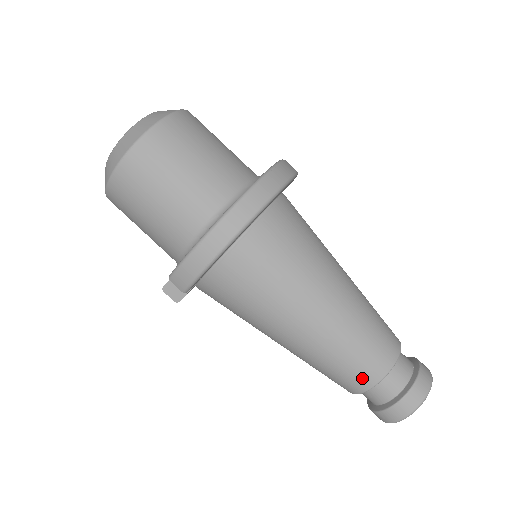
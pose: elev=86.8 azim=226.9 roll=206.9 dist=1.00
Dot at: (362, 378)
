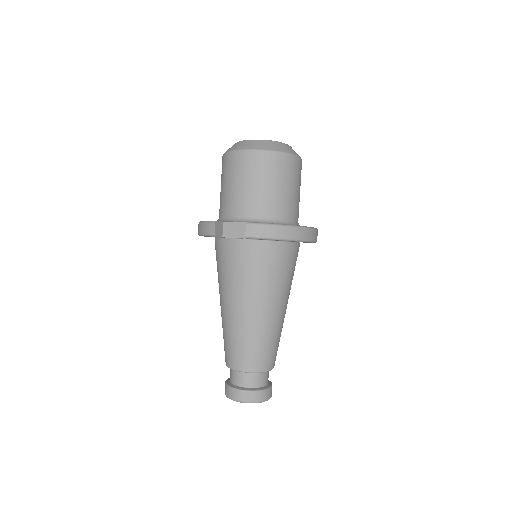
Dot at: (257, 363)
